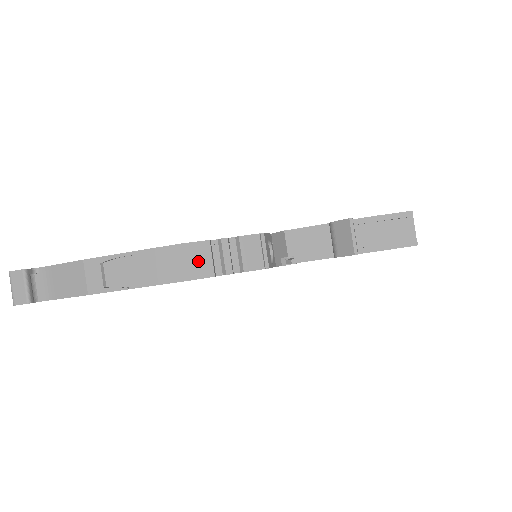
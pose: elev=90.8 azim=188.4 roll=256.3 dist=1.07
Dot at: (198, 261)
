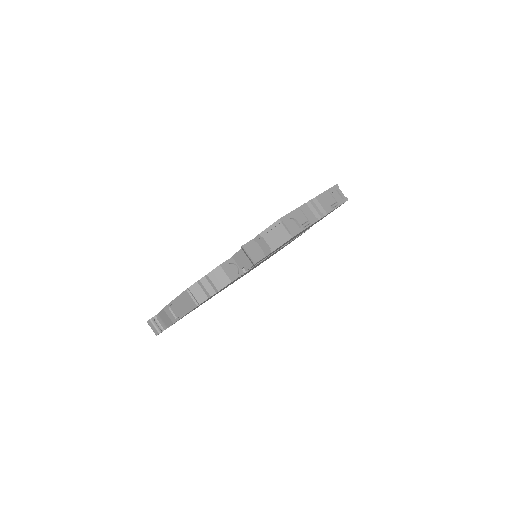
Dot at: (197, 294)
